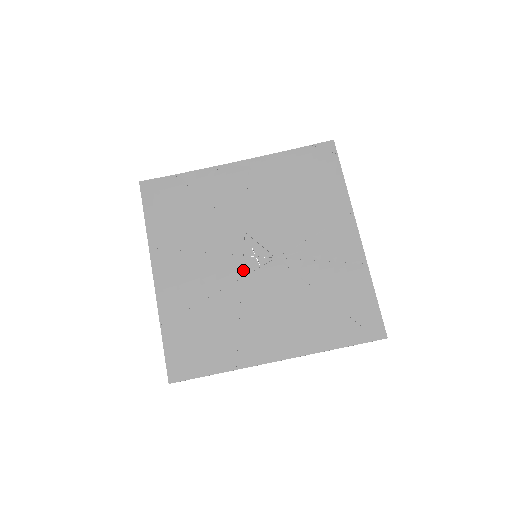
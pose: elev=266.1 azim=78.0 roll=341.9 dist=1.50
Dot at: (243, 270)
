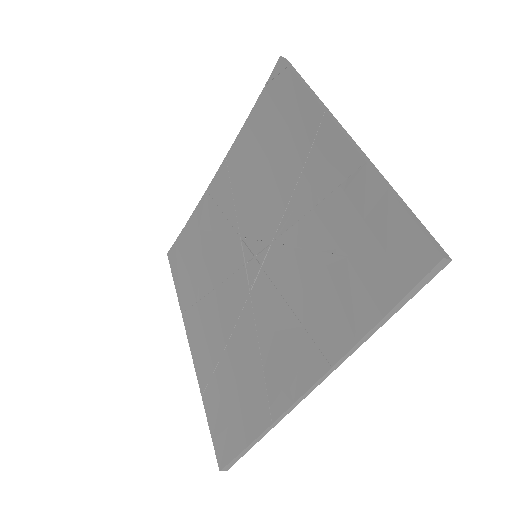
Dot at: (250, 282)
